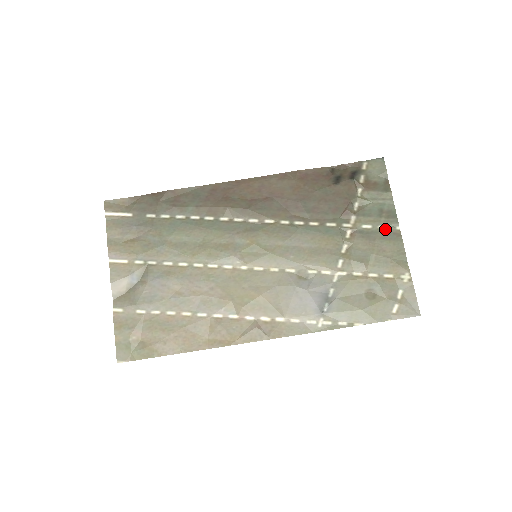
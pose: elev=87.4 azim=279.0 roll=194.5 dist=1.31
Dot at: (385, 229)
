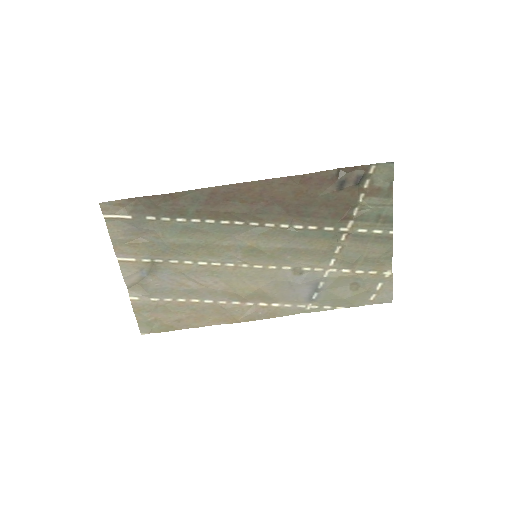
Dot at: (379, 233)
